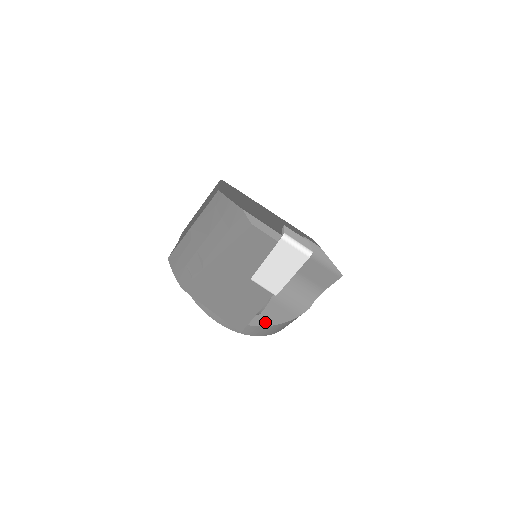
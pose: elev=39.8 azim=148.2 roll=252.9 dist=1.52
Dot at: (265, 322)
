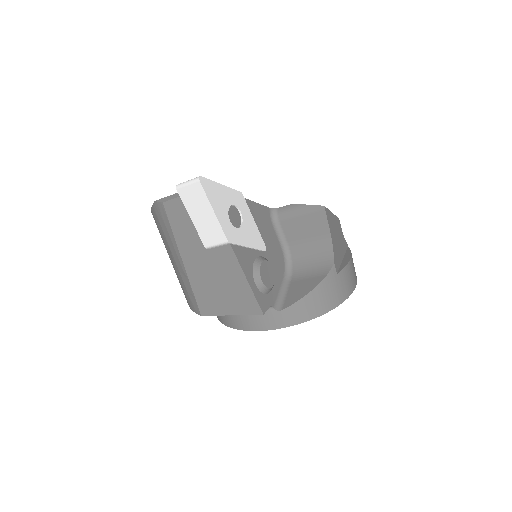
Dot at: (296, 299)
